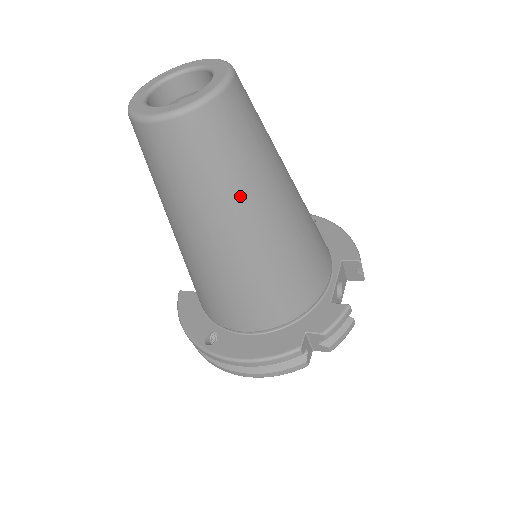
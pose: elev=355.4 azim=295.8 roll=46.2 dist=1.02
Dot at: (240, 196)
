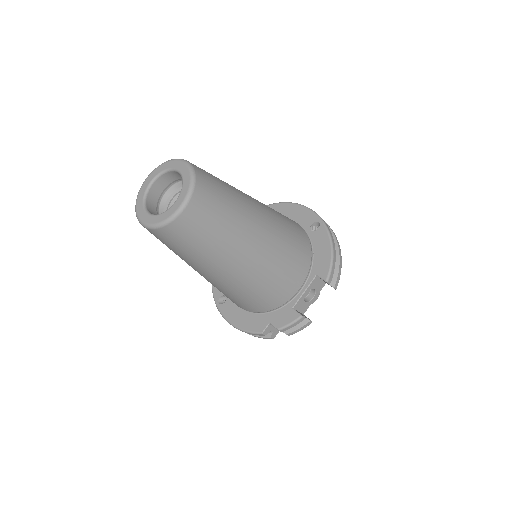
Dot at: (205, 261)
